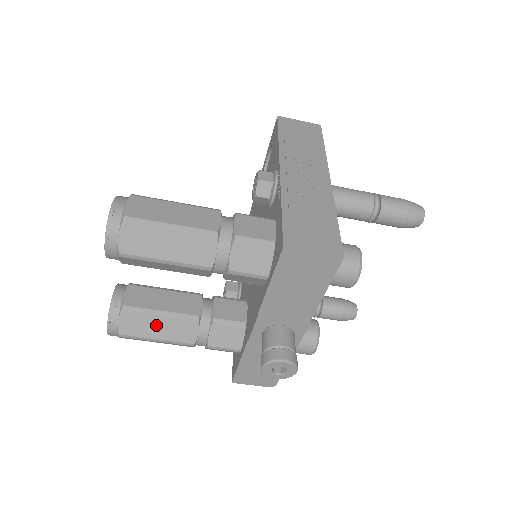
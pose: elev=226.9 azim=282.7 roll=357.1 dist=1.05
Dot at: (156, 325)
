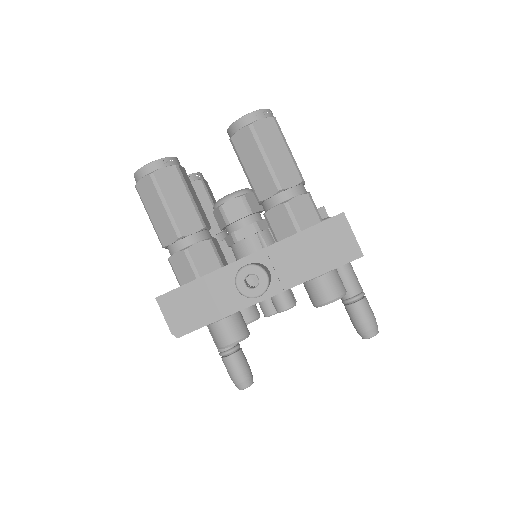
Dot at: (179, 197)
